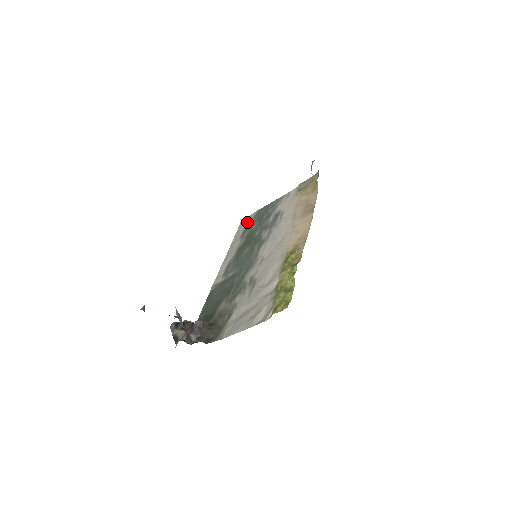
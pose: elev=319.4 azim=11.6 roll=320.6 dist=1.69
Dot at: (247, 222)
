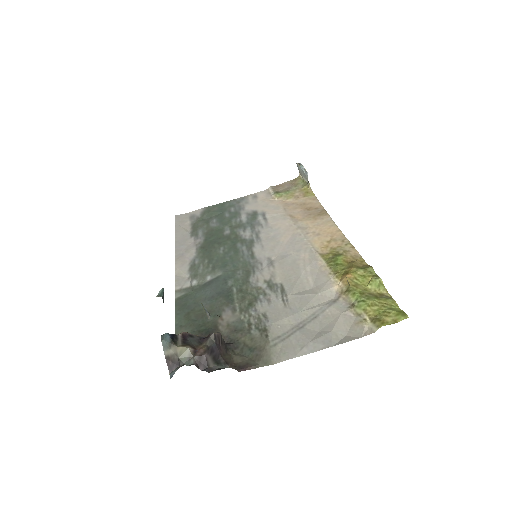
Dot at: (191, 219)
